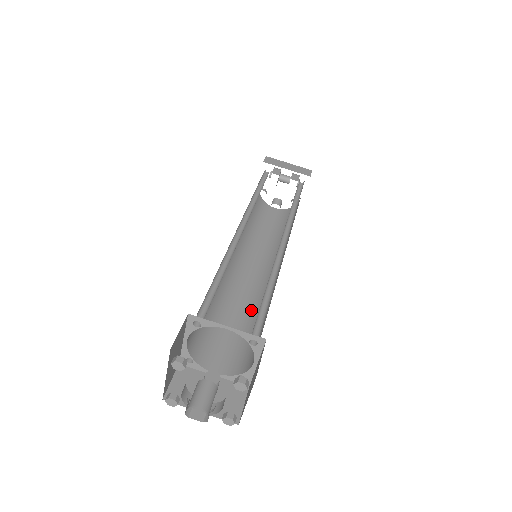
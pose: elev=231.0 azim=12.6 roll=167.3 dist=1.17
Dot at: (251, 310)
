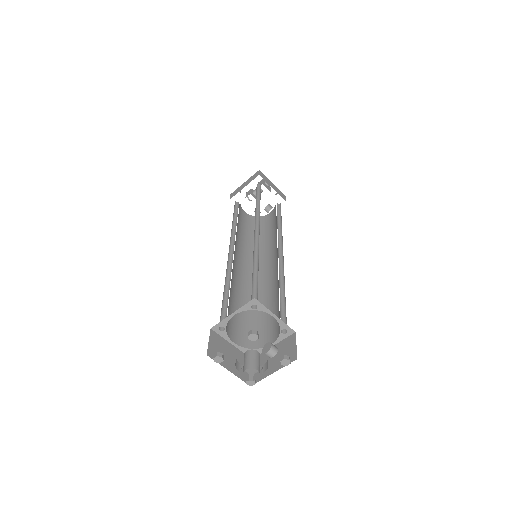
Dot at: (276, 288)
